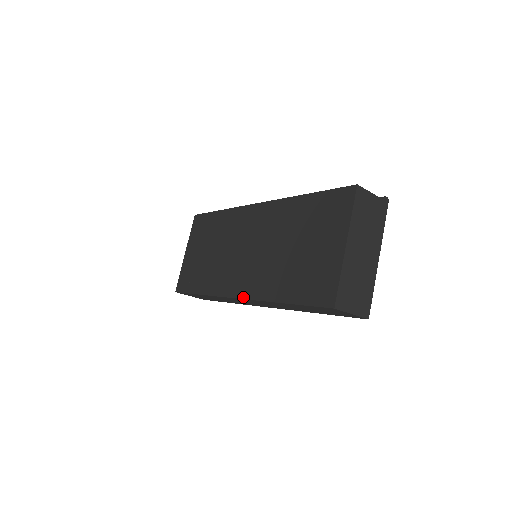
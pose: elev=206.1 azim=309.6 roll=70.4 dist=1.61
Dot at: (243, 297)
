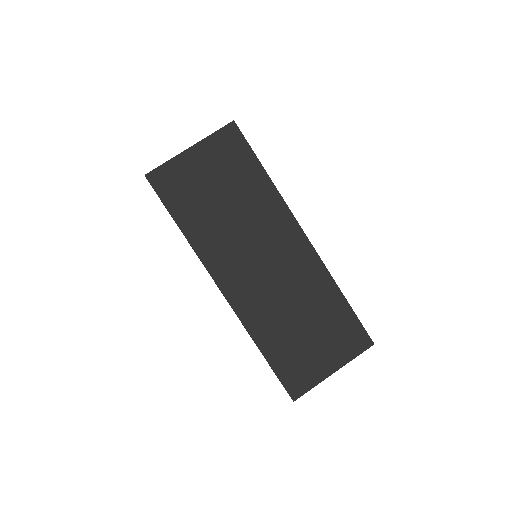
Dot at: (230, 301)
